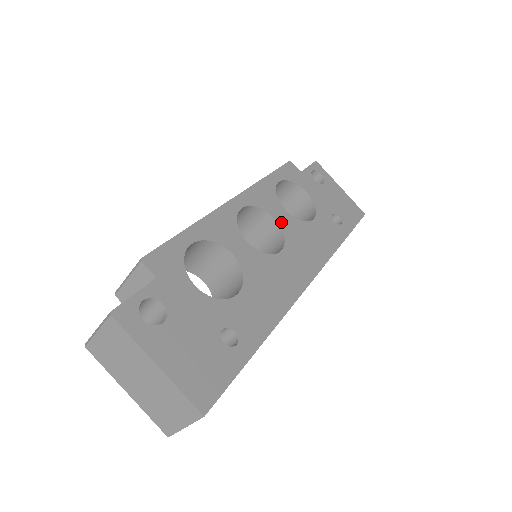
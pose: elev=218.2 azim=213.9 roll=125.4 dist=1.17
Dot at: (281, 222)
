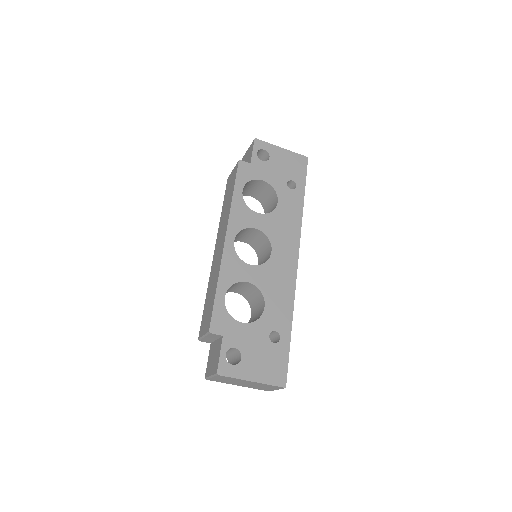
Dot at: (261, 227)
